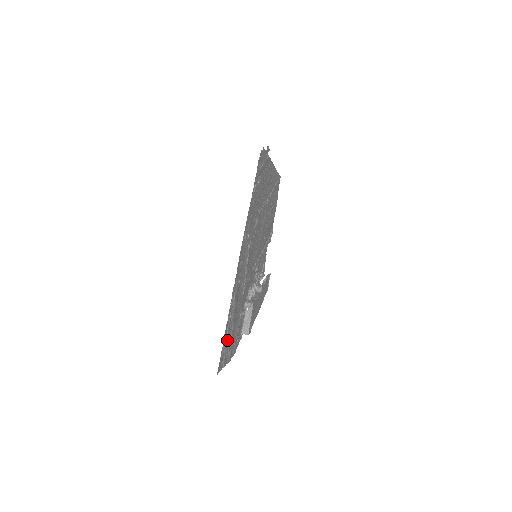
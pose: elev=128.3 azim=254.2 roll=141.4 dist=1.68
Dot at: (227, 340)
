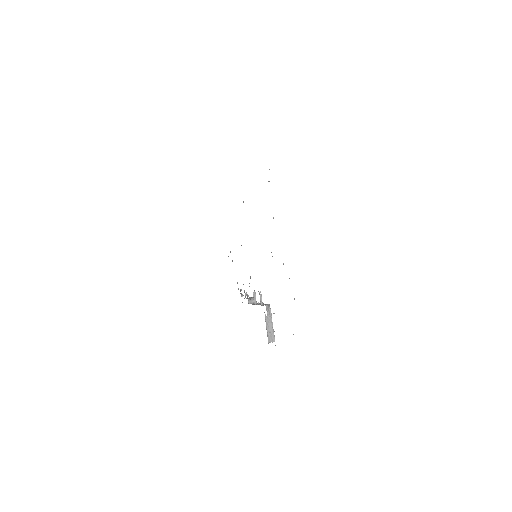
Dot at: occluded
